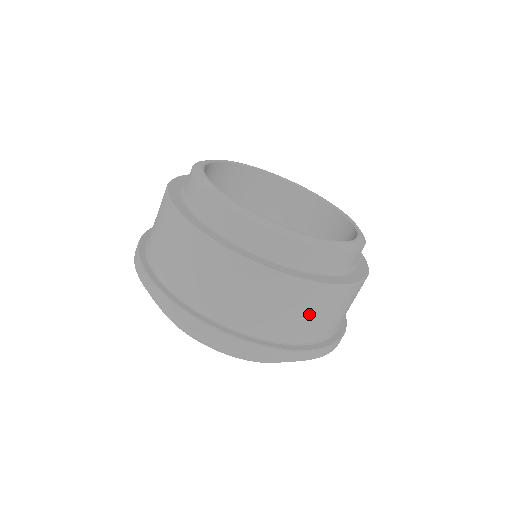
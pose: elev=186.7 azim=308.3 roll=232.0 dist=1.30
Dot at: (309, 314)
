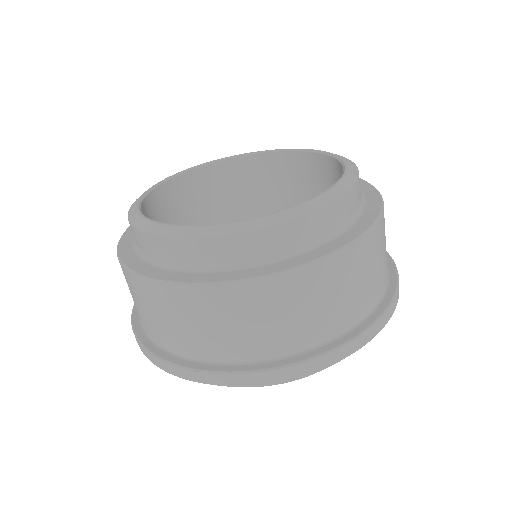
Dot at: (235, 323)
